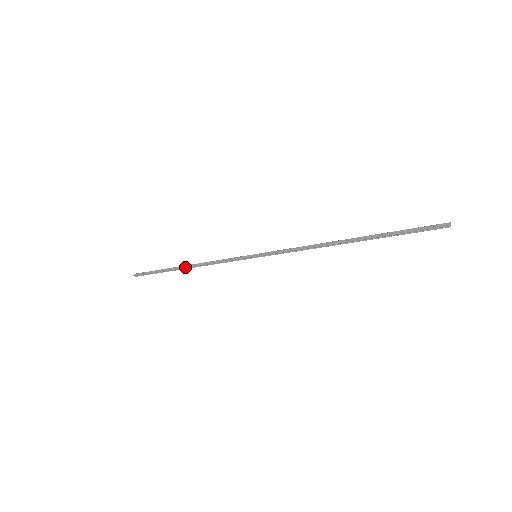
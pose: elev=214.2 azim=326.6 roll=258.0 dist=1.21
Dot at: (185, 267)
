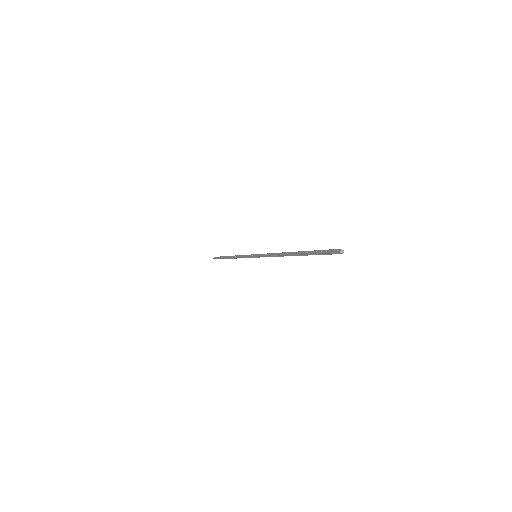
Dot at: (230, 257)
